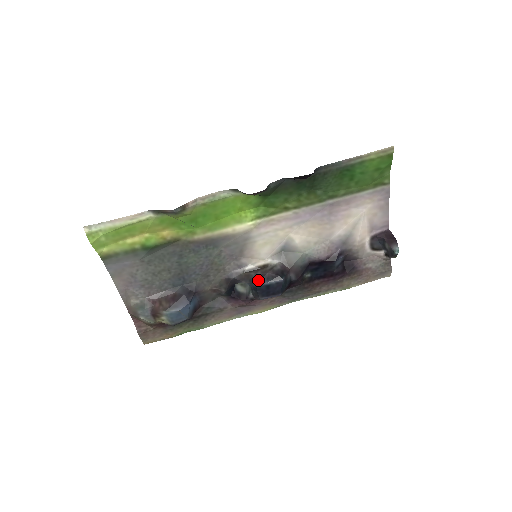
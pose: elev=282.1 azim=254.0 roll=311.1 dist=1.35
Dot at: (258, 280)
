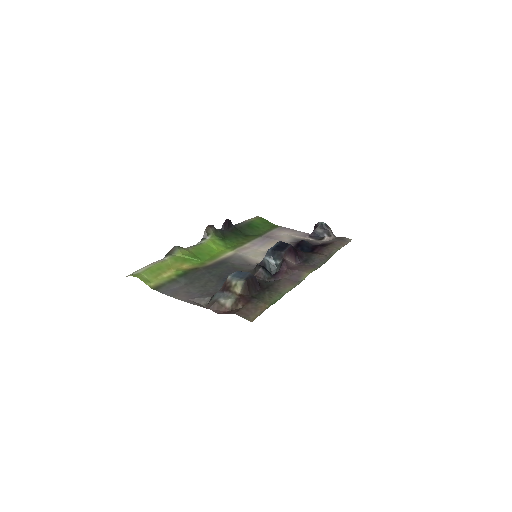
Dot at: (268, 250)
